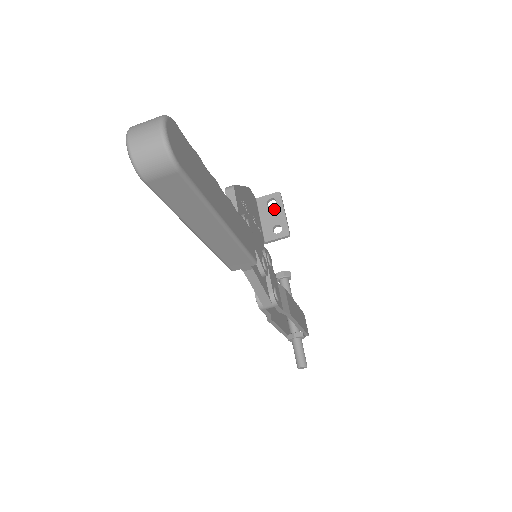
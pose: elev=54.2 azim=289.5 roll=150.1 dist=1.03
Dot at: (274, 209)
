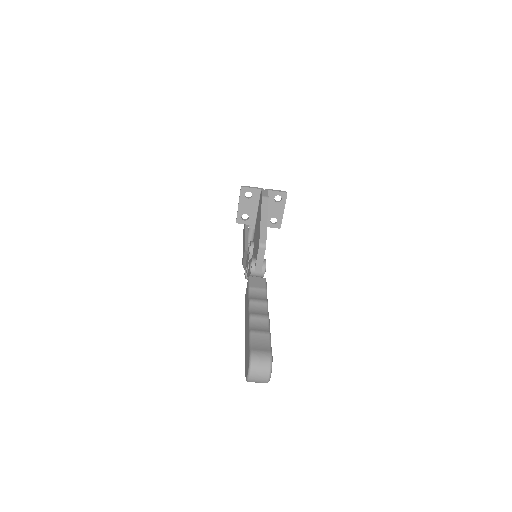
Dot at: (278, 205)
